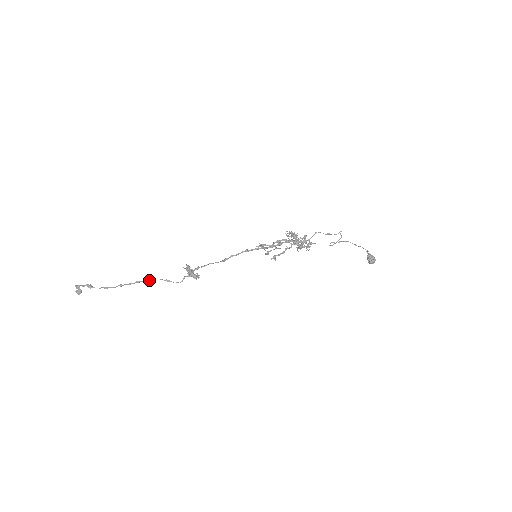
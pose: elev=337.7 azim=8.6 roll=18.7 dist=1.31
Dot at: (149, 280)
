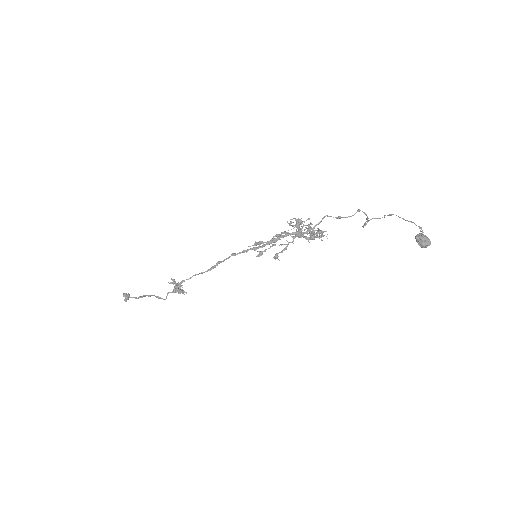
Dot at: (148, 295)
